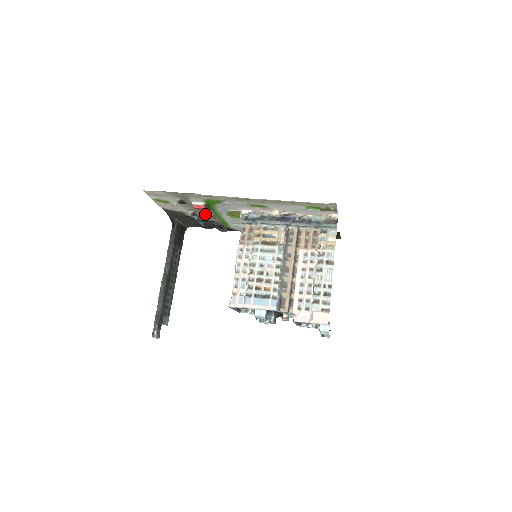
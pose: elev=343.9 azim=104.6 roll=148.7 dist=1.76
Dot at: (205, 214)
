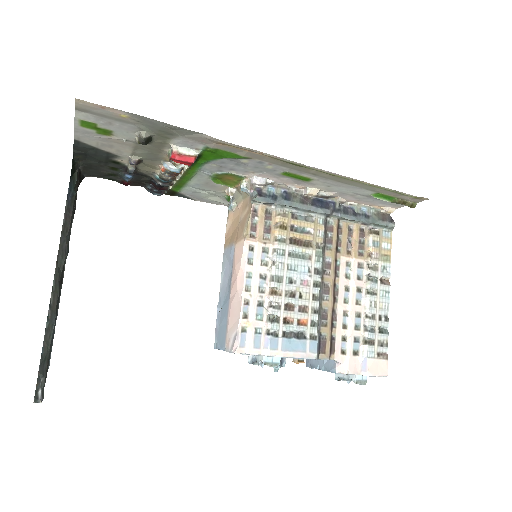
Dot at: (166, 167)
